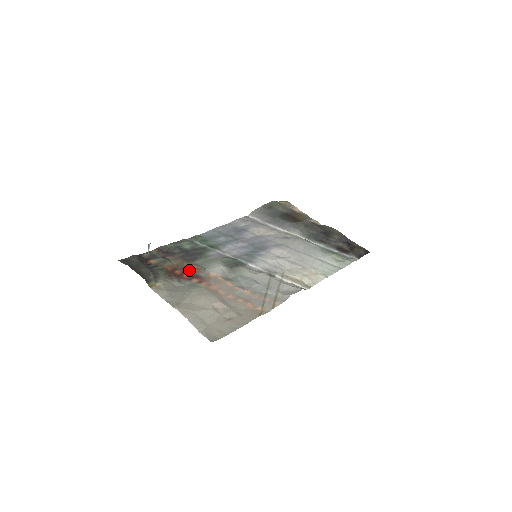
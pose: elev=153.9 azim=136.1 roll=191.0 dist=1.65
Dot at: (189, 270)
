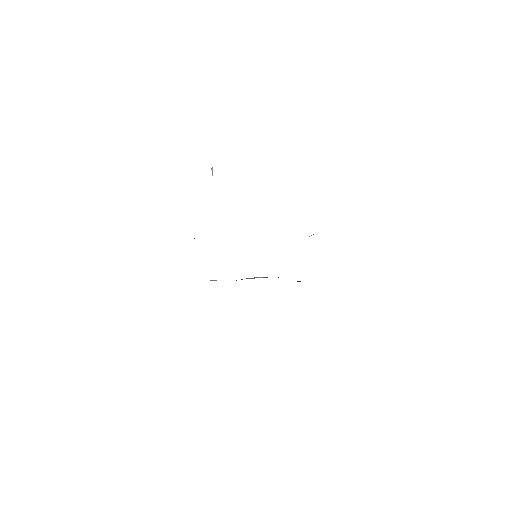
Dot at: occluded
